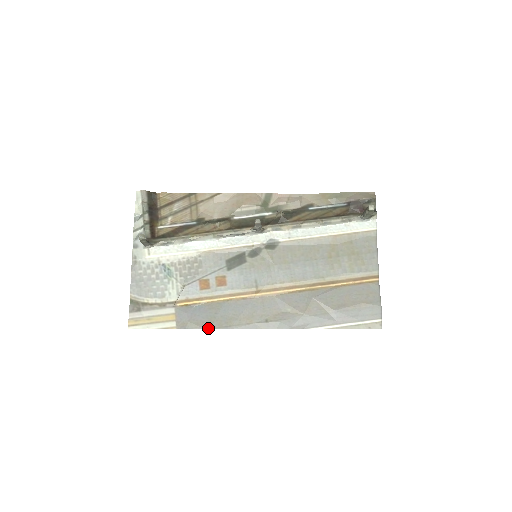
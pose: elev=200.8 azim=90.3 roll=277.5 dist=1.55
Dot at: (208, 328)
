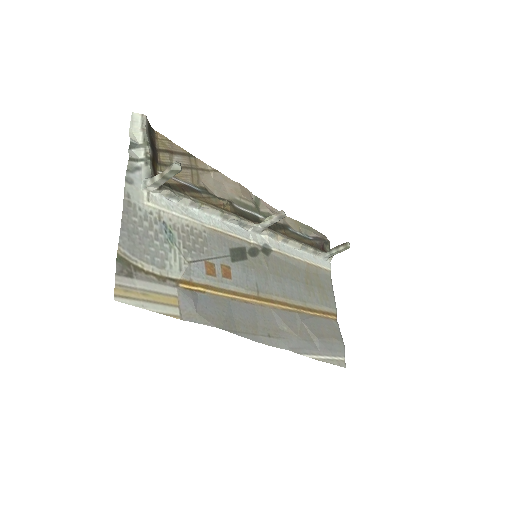
Dot at: (220, 328)
